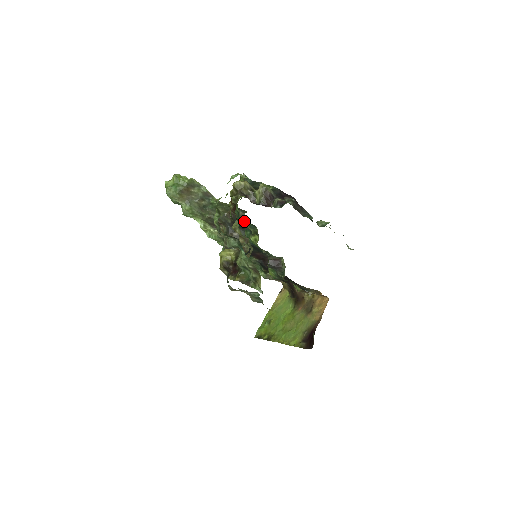
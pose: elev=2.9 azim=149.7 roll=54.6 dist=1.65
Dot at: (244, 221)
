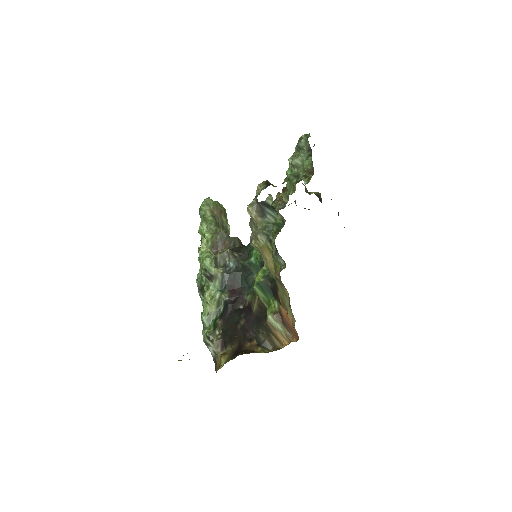
Dot at: occluded
